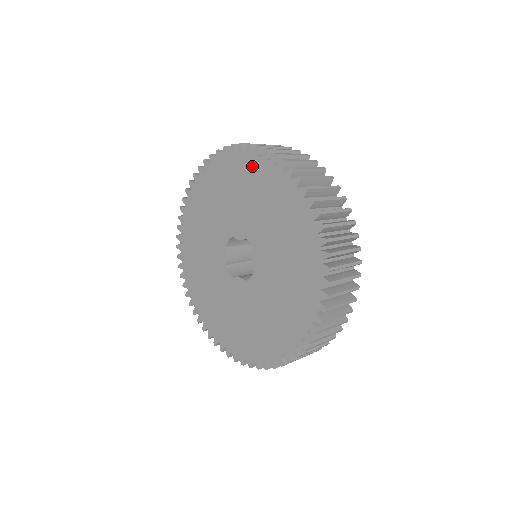
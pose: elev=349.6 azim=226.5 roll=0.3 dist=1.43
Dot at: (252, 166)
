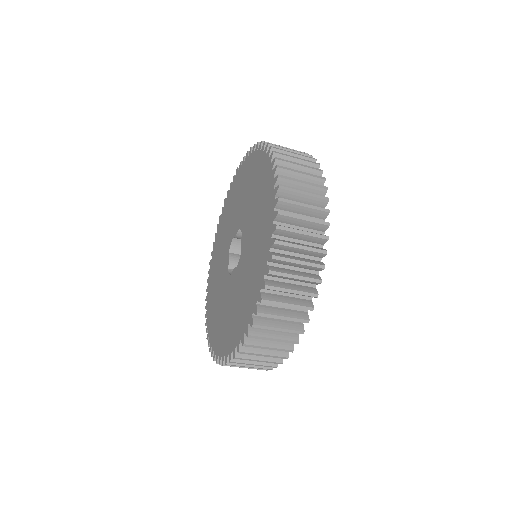
Dot at: (244, 169)
